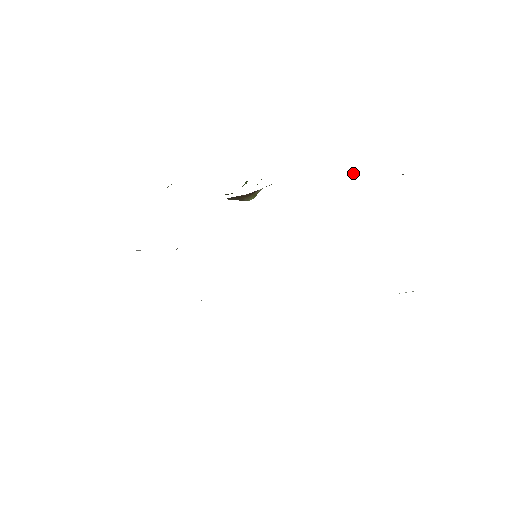
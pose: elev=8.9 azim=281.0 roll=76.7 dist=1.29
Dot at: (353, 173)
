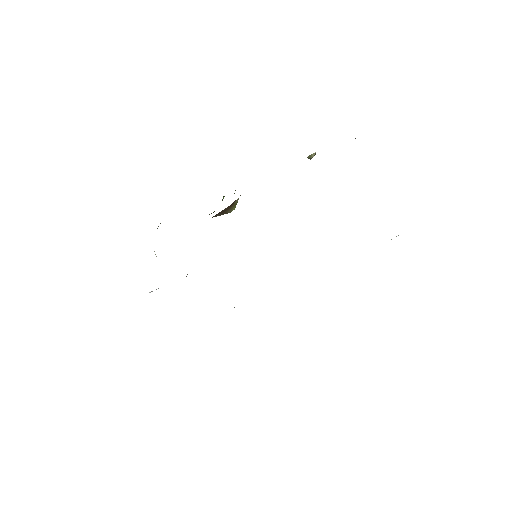
Dot at: (311, 154)
